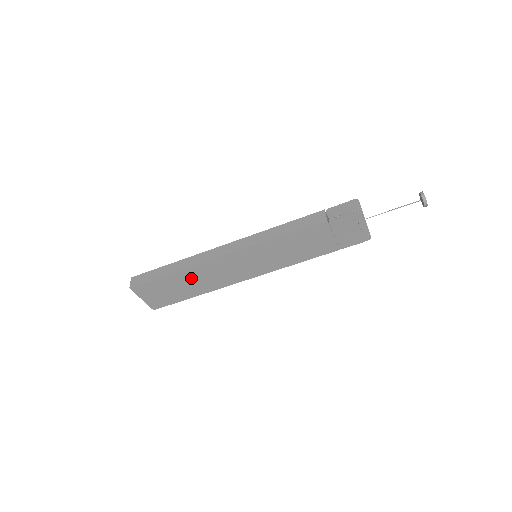
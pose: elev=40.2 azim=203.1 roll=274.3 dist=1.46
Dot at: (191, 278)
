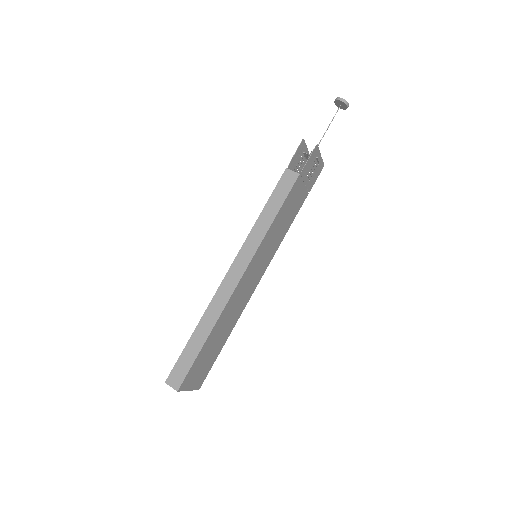
Dot at: (221, 326)
